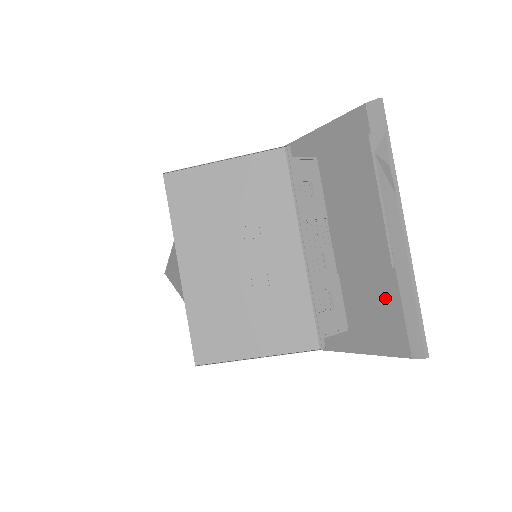
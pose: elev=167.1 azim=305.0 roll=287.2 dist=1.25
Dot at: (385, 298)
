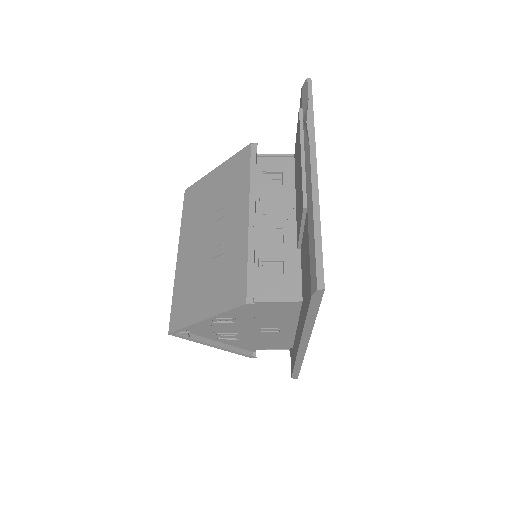
Dot at: (306, 245)
